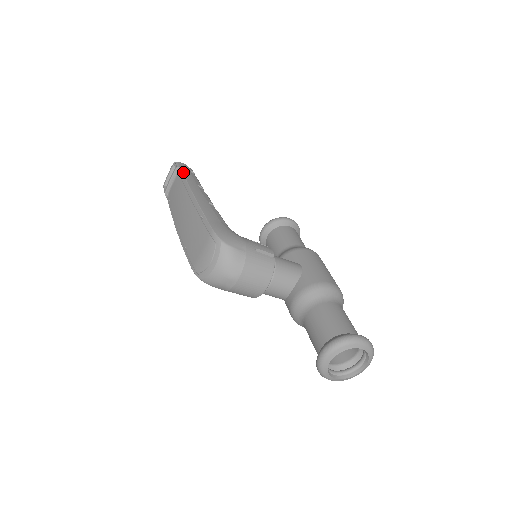
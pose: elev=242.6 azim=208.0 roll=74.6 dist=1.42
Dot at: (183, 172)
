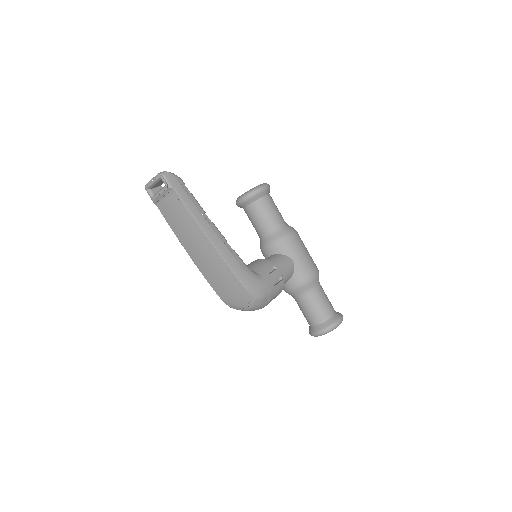
Dot at: (181, 198)
